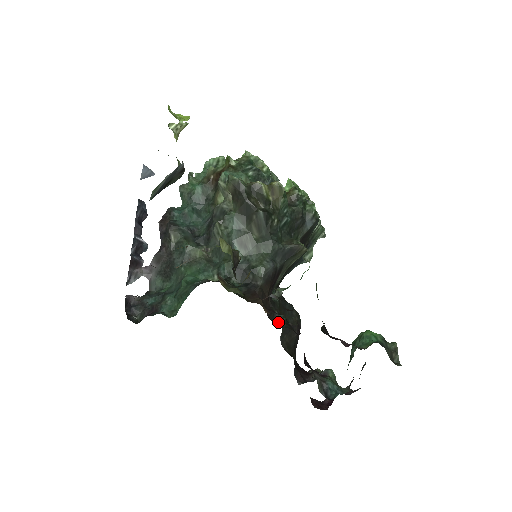
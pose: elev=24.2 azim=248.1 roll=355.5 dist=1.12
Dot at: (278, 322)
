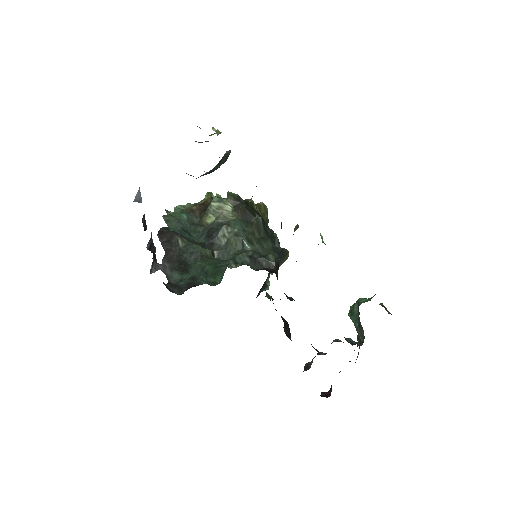
Dot at: (292, 300)
